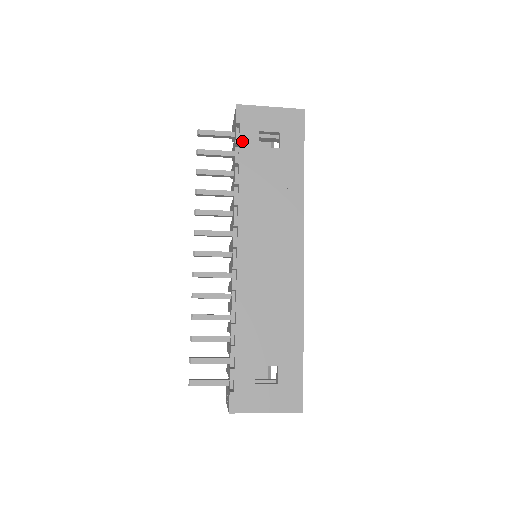
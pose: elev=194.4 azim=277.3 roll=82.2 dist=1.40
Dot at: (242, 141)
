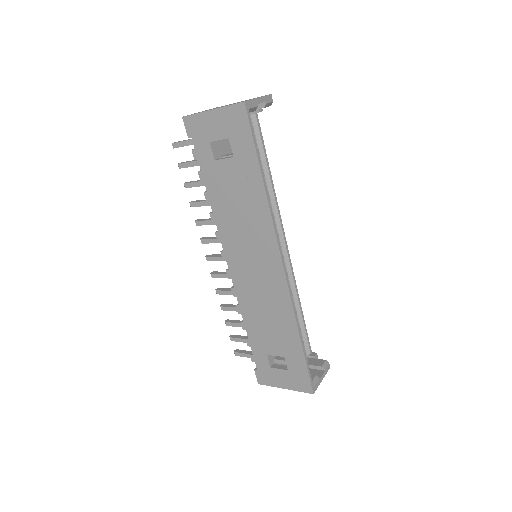
Dot at: (199, 157)
